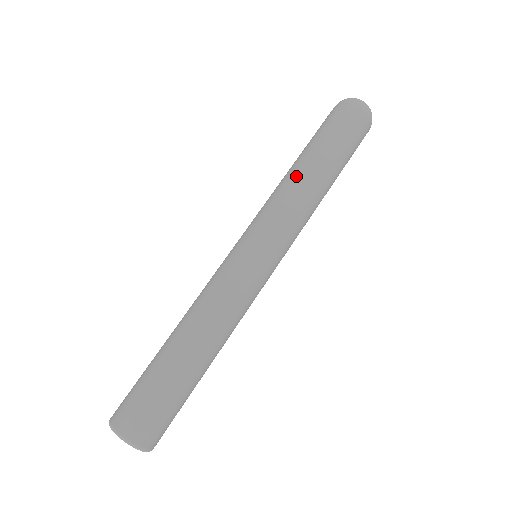
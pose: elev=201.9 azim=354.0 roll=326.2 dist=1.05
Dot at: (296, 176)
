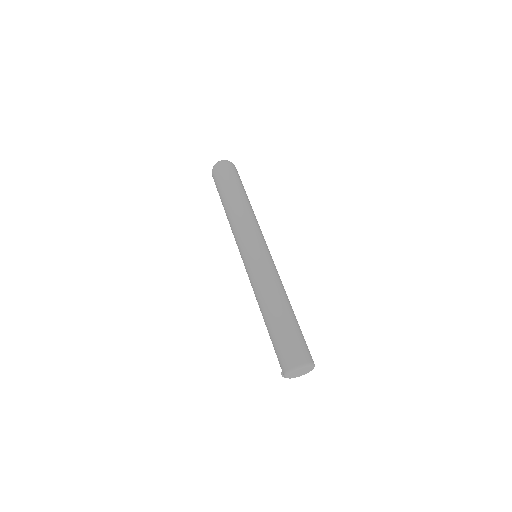
Dot at: (247, 206)
